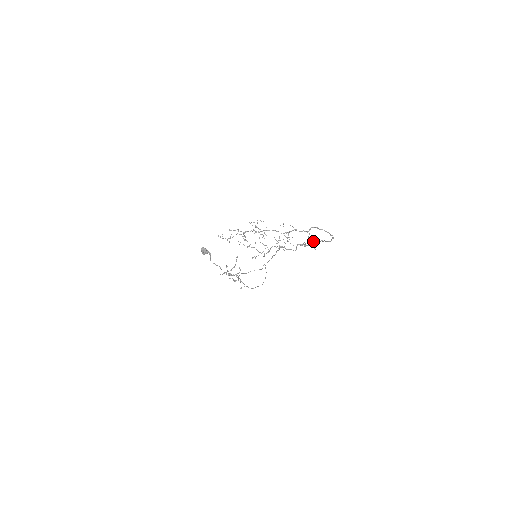
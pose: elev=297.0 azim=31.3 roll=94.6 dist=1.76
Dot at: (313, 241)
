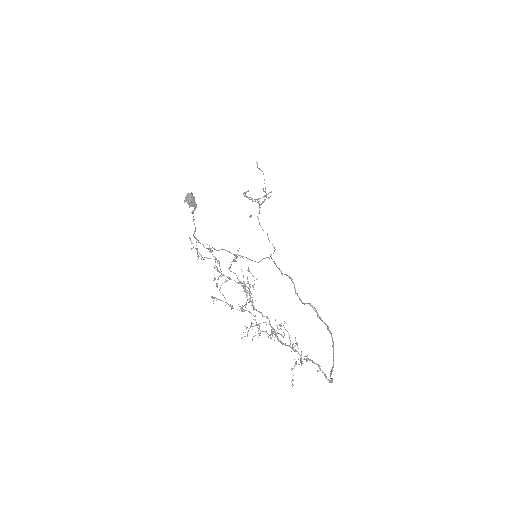
Dot at: (301, 364)
